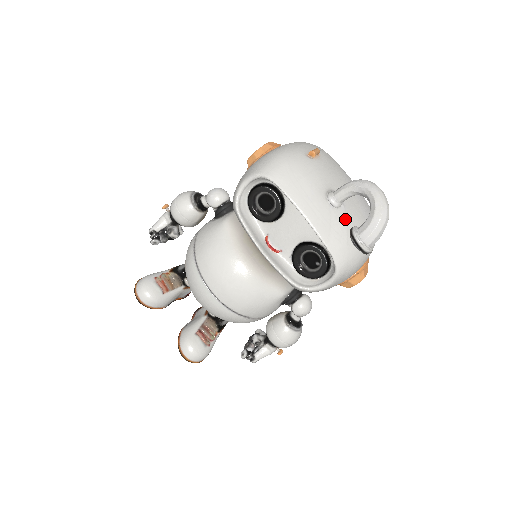
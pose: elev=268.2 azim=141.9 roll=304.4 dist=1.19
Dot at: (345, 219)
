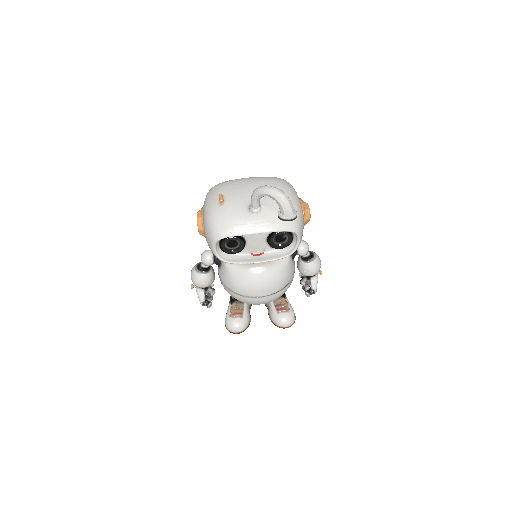
Dot at: (270, 209)
